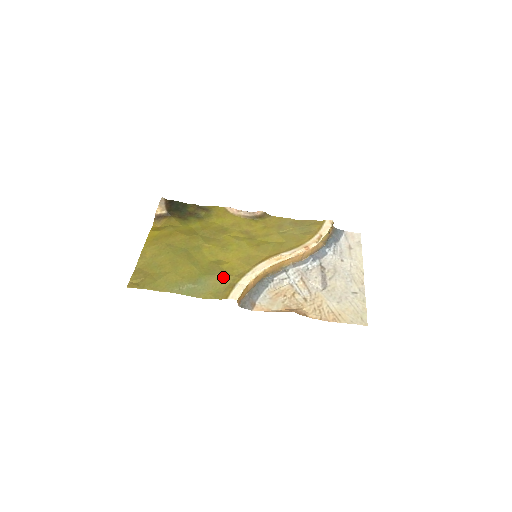
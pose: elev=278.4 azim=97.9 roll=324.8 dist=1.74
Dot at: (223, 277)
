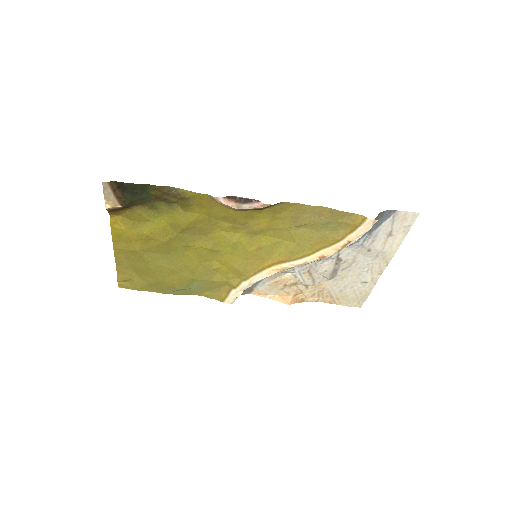
Dot at: (217, 282)
